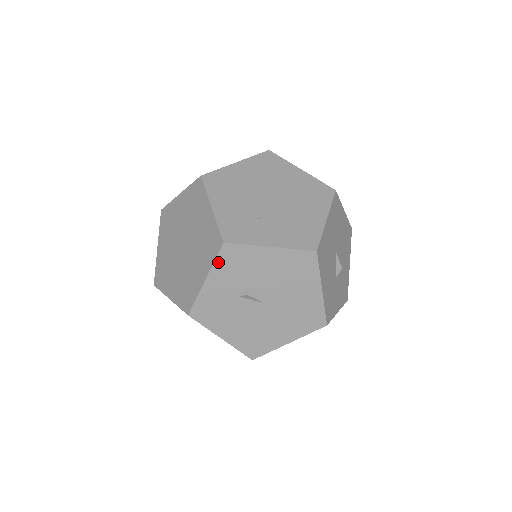
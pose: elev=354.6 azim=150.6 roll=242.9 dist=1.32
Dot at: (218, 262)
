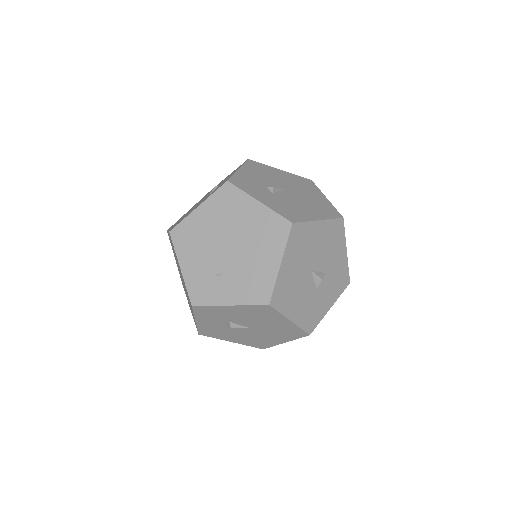
Dot at: (197, 314)
